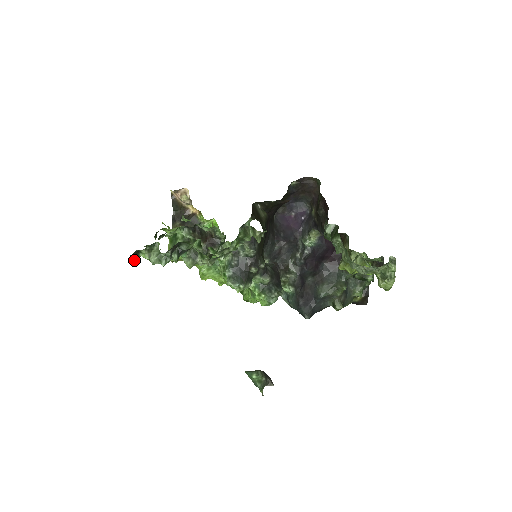
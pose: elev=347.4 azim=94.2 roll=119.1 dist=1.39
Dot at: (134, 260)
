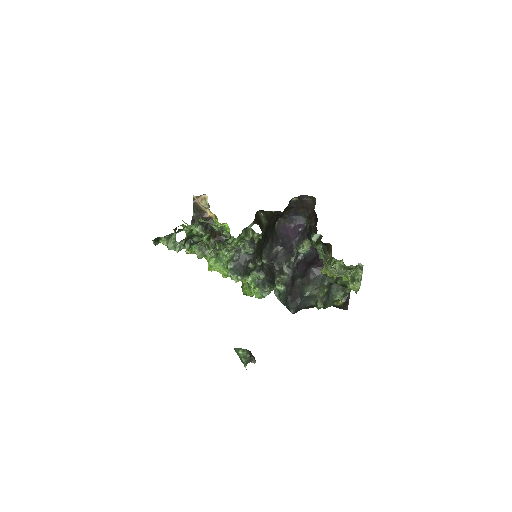
Dot at: (155, 245)
